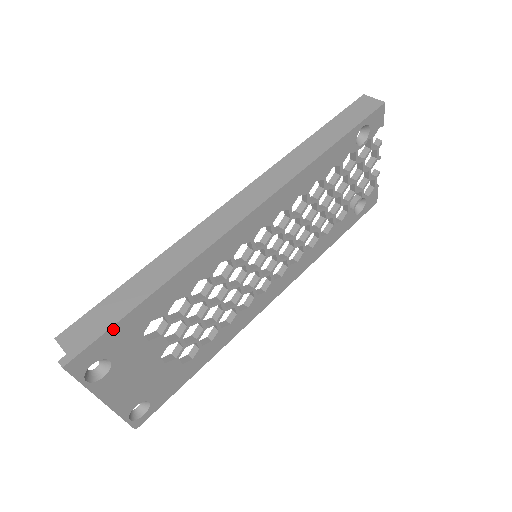
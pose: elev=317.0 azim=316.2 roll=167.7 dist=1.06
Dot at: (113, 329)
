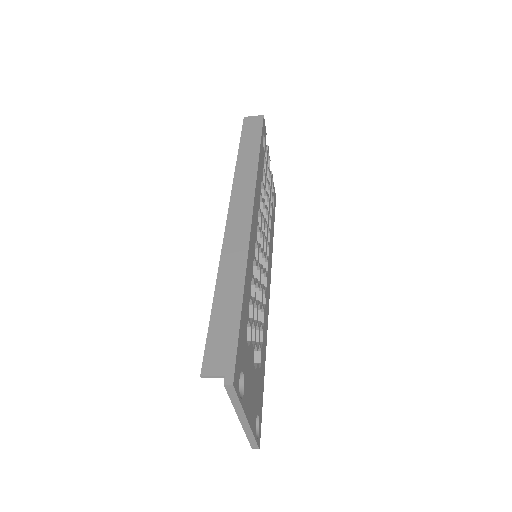
Dot at: (239, 338)
